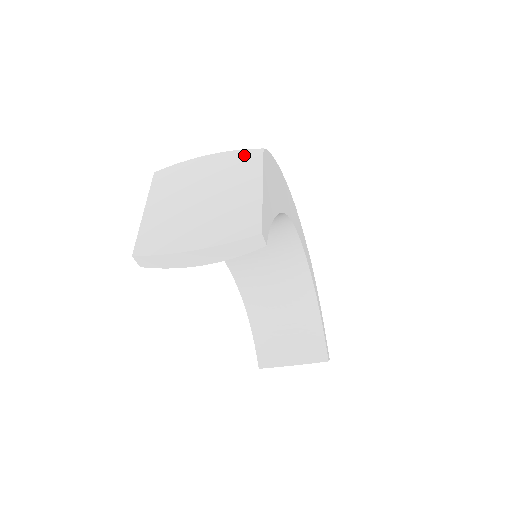
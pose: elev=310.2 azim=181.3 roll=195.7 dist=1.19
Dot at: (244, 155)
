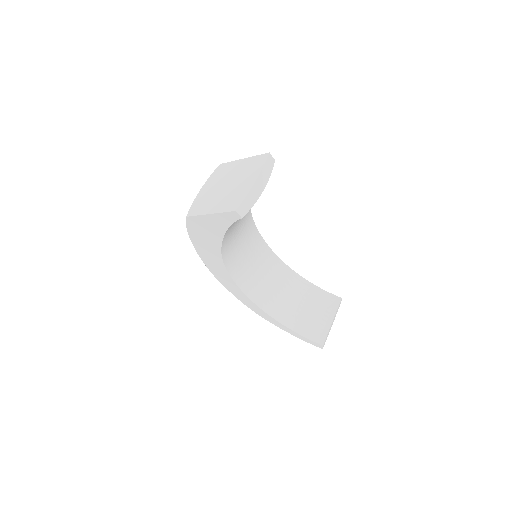
Dot at: (216, 172)
